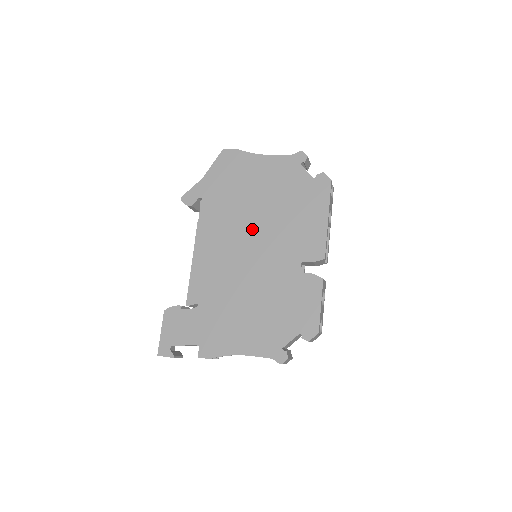
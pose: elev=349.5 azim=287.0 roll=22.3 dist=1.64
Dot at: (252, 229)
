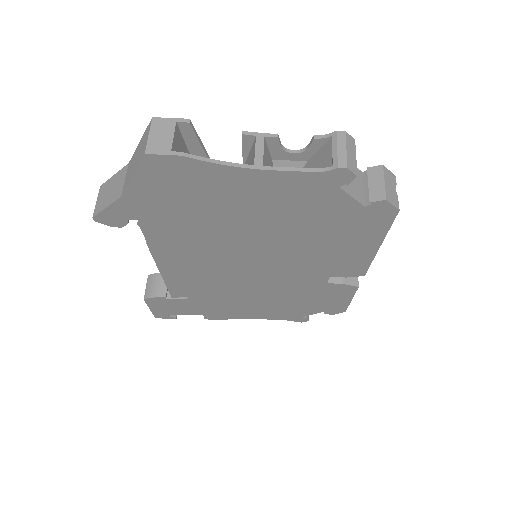
Dot at: (248, 252)
